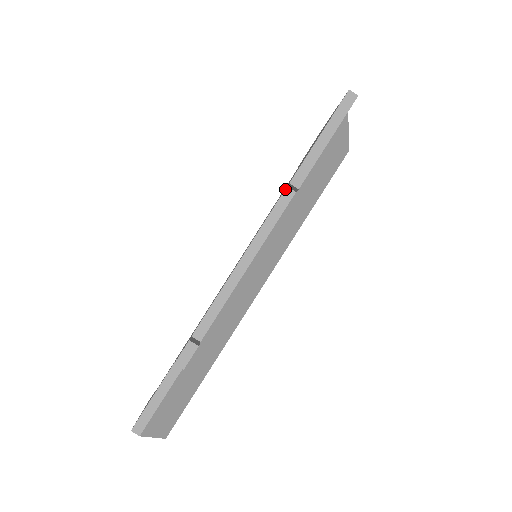
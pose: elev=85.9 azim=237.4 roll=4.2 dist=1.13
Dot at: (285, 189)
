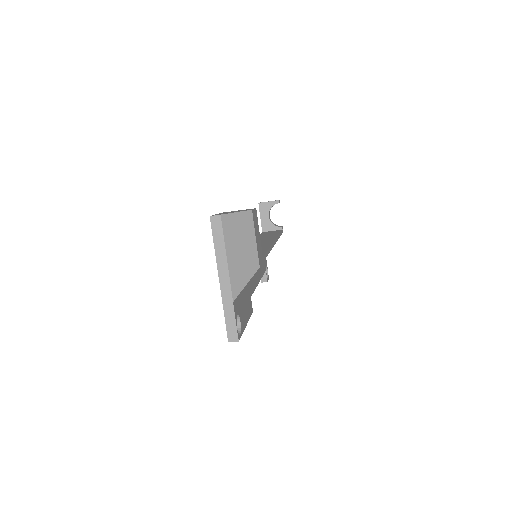
Dot at: occluded
